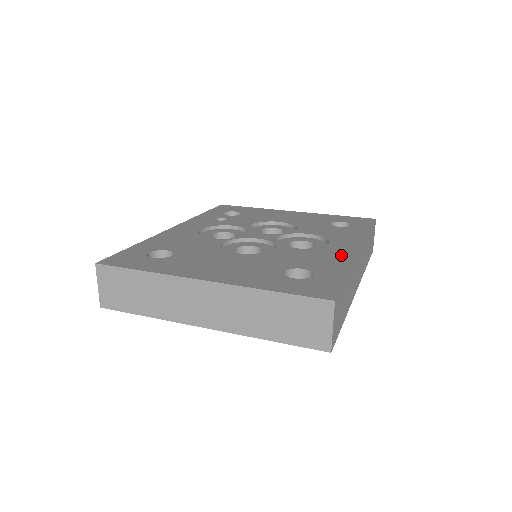
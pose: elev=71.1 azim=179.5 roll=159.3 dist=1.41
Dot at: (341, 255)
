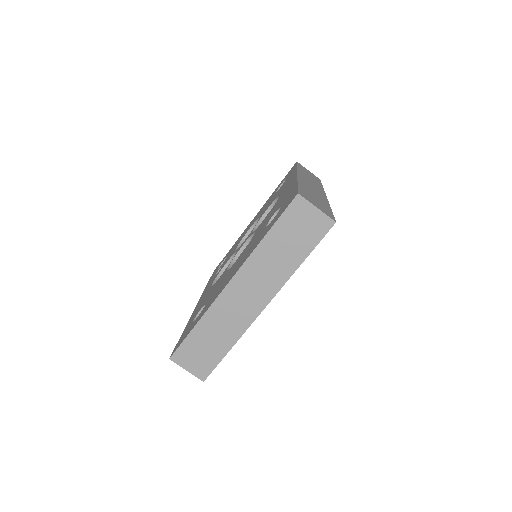
Dot at: (289, 187)
